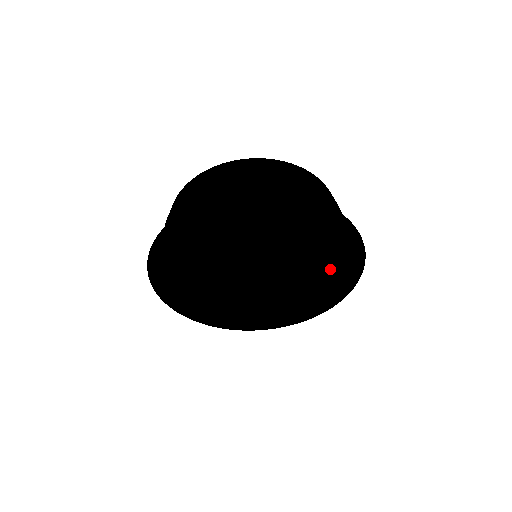
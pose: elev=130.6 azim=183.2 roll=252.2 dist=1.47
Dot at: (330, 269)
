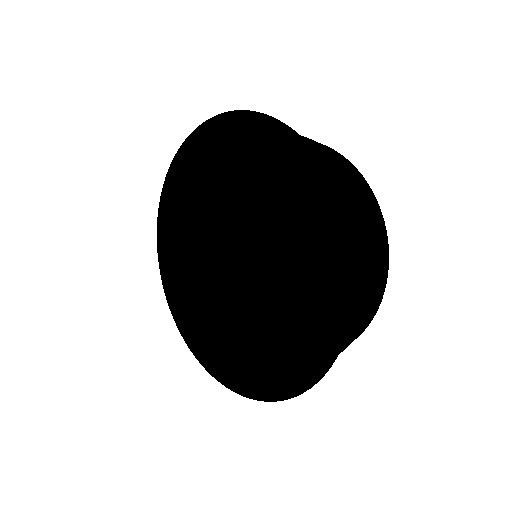
Dot at: (300, 226)
